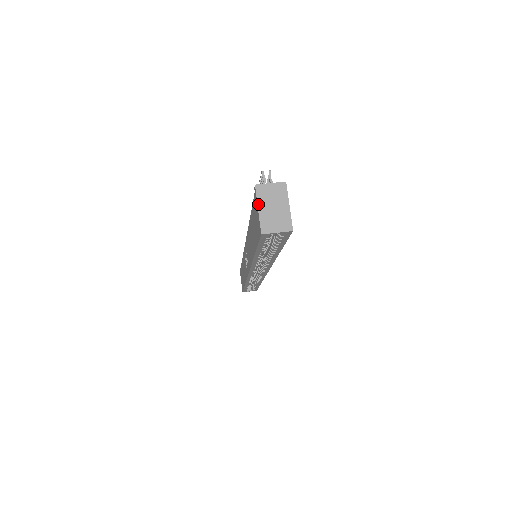
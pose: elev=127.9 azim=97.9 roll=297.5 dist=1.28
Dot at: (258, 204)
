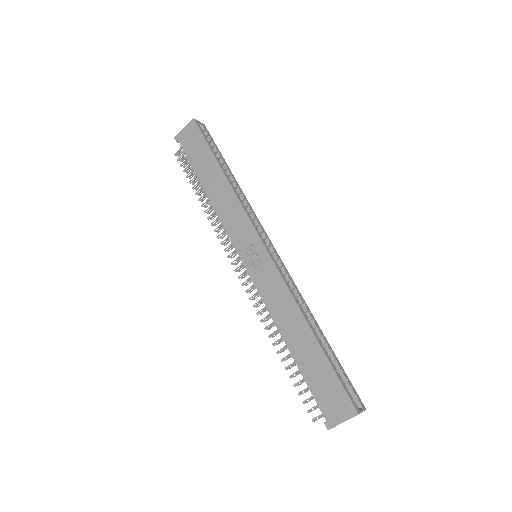
Dot at: (182, 130)
